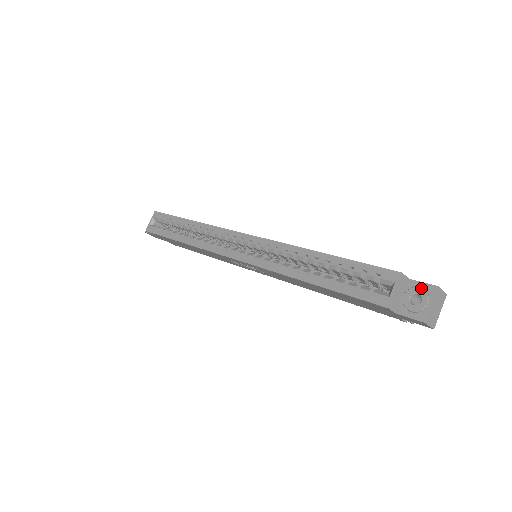
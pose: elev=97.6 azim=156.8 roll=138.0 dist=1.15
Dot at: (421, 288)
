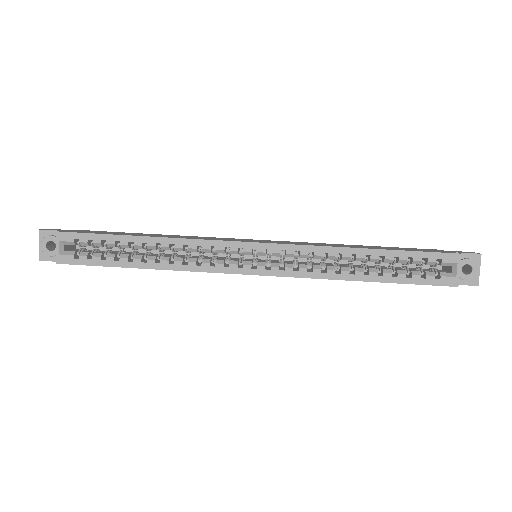
Dot at: (470, 259)
